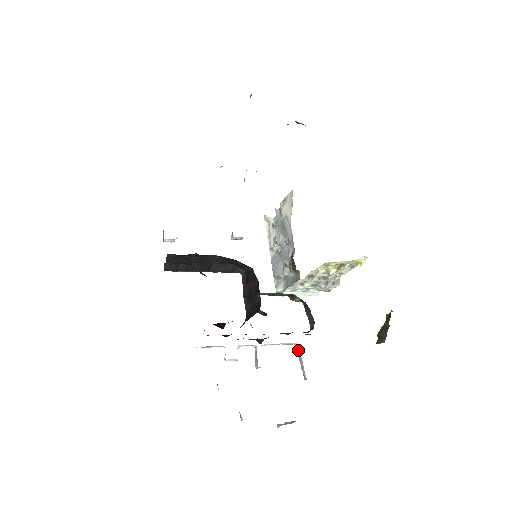
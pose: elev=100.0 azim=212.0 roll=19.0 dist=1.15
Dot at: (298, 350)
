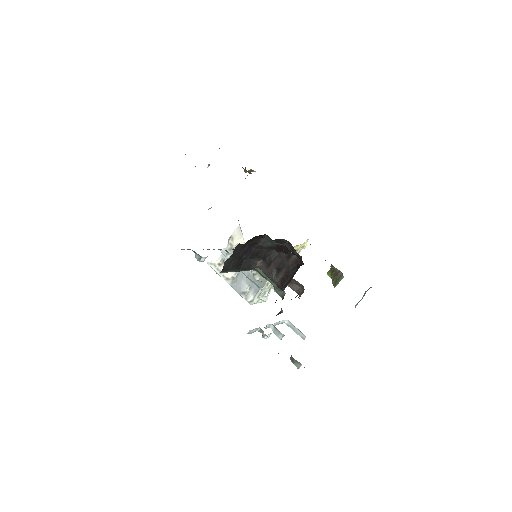
Dot at: (289, 324)
